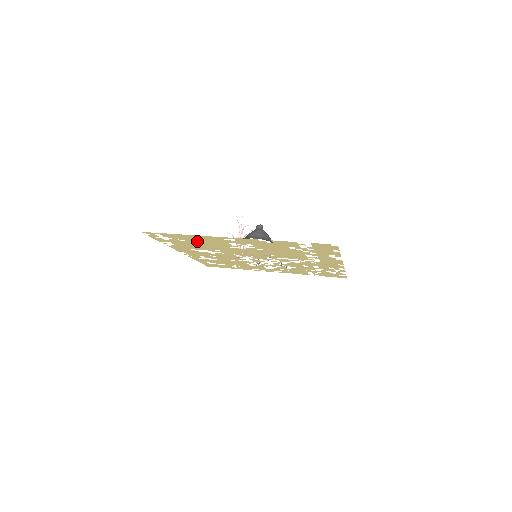
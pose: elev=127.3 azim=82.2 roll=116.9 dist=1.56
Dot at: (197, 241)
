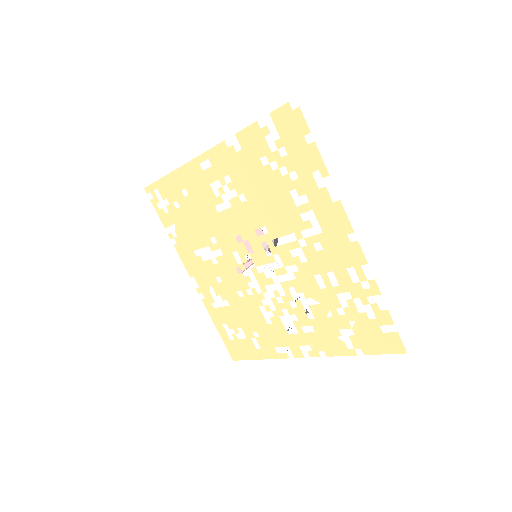
Dot at: (187, 200)
